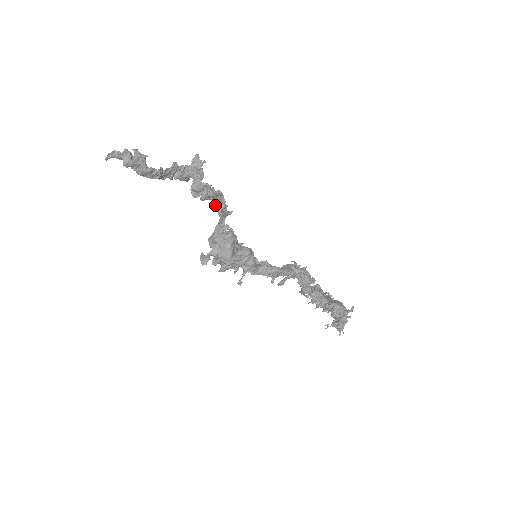
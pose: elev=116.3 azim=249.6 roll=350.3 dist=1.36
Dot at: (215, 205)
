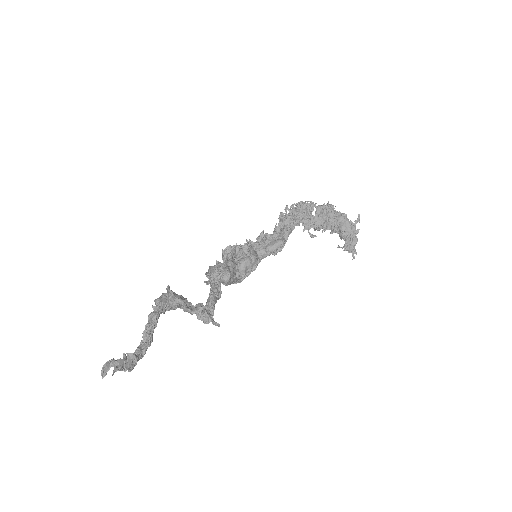
Dot at: occluded
